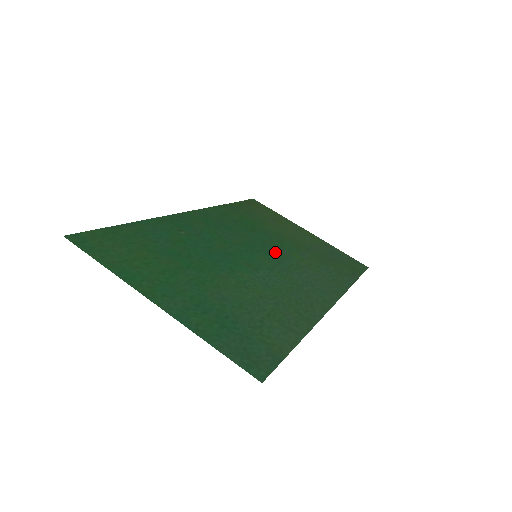
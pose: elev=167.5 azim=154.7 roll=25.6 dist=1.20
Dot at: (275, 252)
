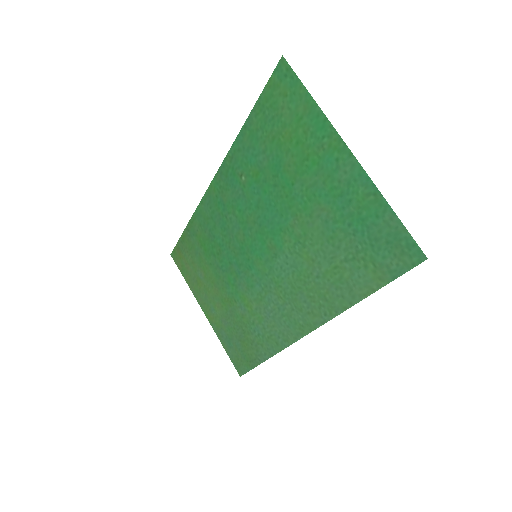
Dot at: (245, 276)
